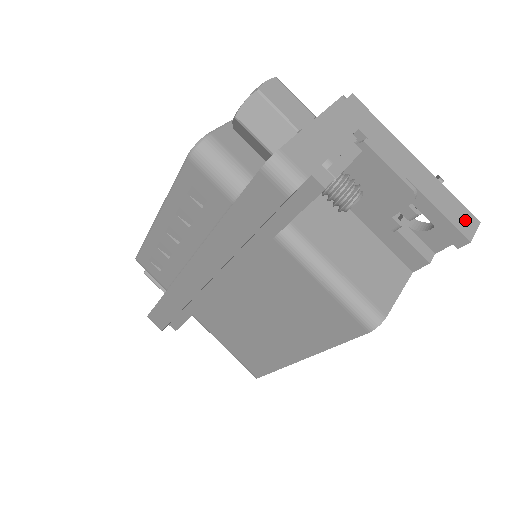
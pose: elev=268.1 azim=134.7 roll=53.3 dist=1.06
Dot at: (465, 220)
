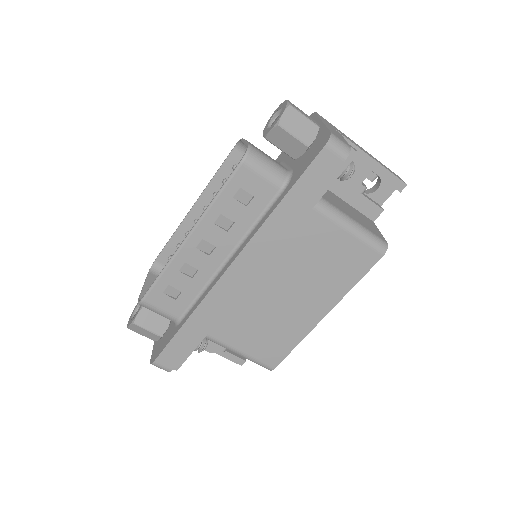
Dot at: occluded
